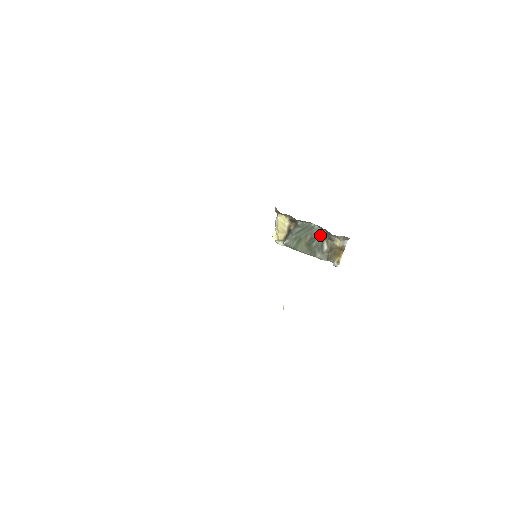
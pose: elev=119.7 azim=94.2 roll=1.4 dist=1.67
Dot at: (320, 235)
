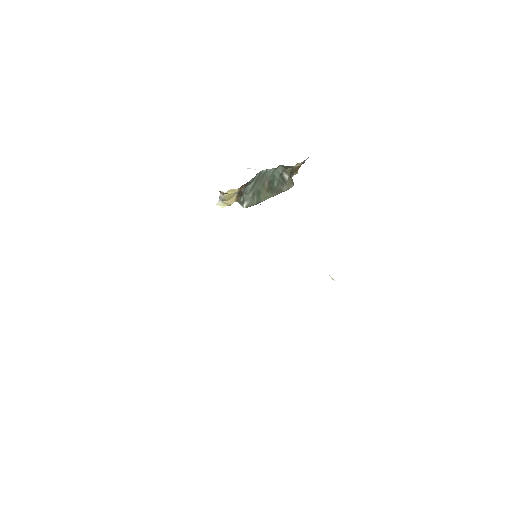
Dot at: (277, 173)
